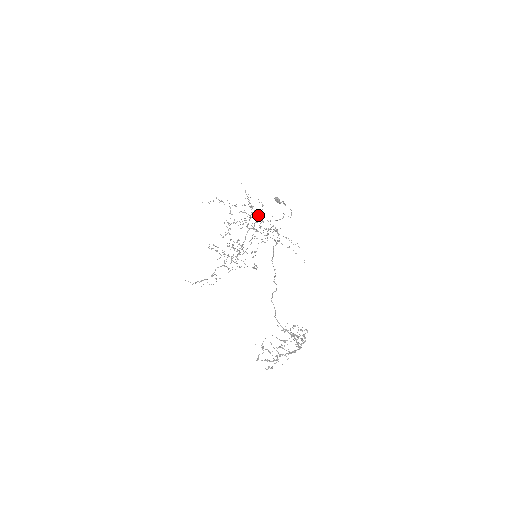
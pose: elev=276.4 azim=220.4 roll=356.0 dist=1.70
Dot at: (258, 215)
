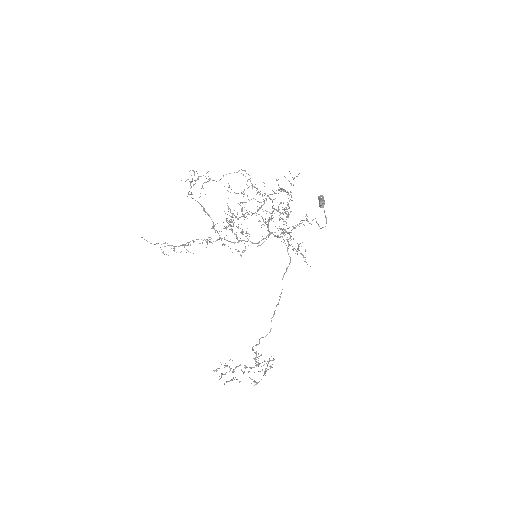
Dot at: (289, 214)
